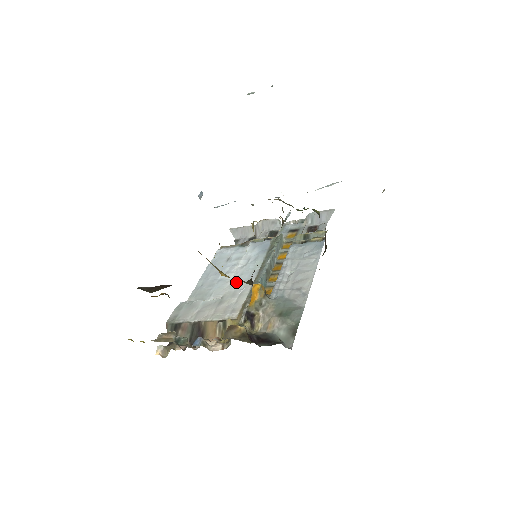
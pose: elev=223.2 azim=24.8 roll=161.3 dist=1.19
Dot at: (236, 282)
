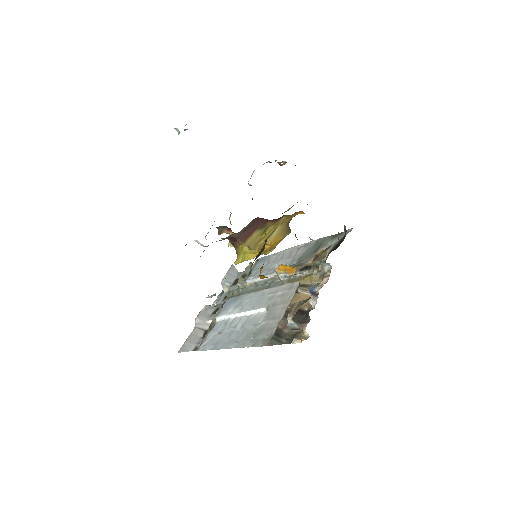
Dot at: (257, 303)
